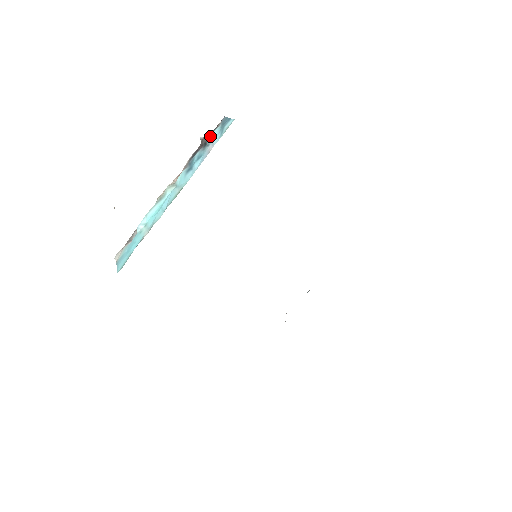
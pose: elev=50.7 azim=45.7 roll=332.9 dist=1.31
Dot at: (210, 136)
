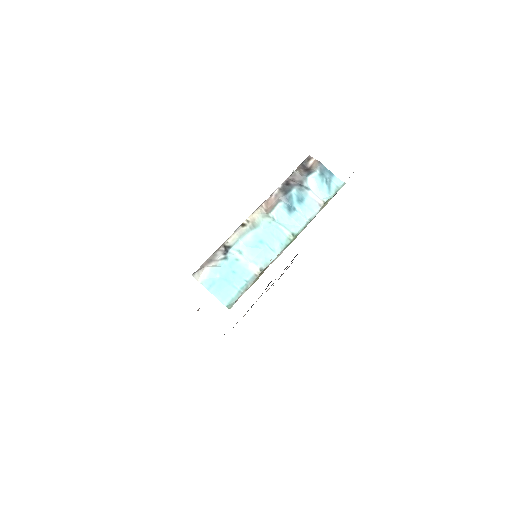
Dot at: (309, 179)
